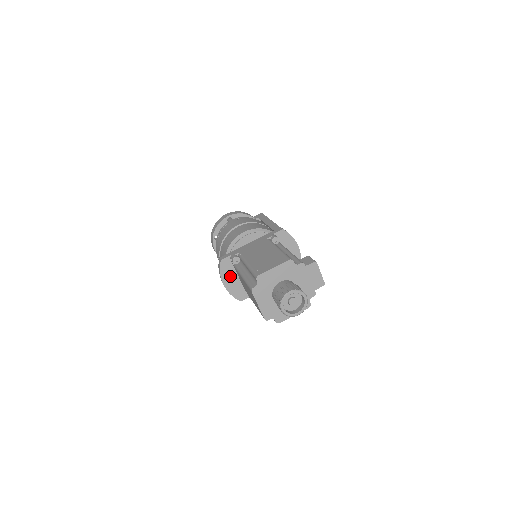
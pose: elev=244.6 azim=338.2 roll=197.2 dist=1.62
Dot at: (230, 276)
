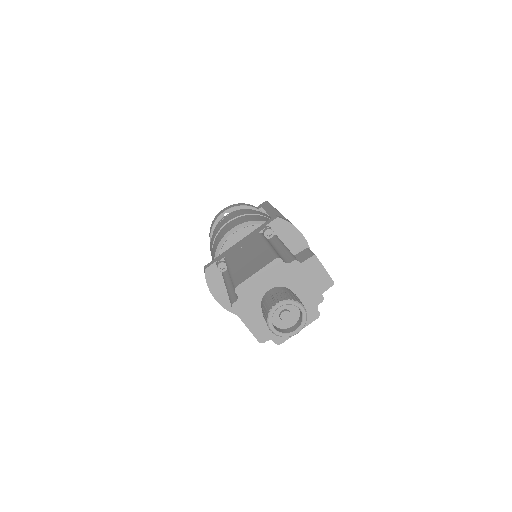
Dot at: (221, 287)
